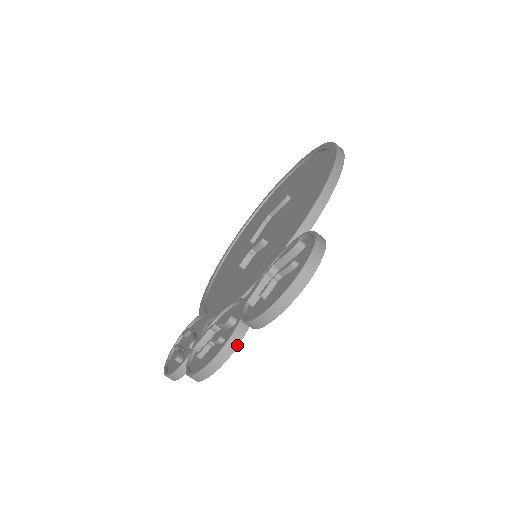
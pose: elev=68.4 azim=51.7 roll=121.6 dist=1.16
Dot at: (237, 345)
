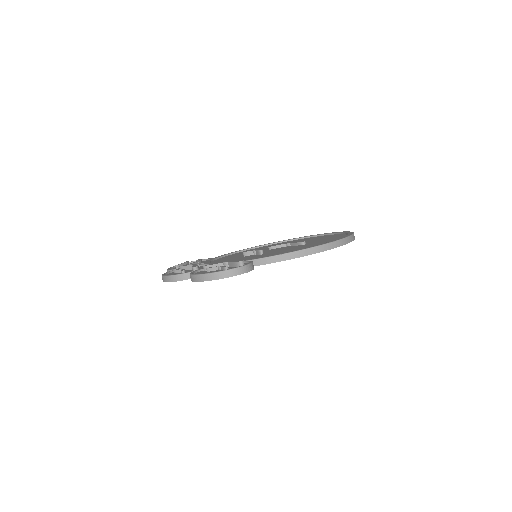
Dot at: (182, 280)
